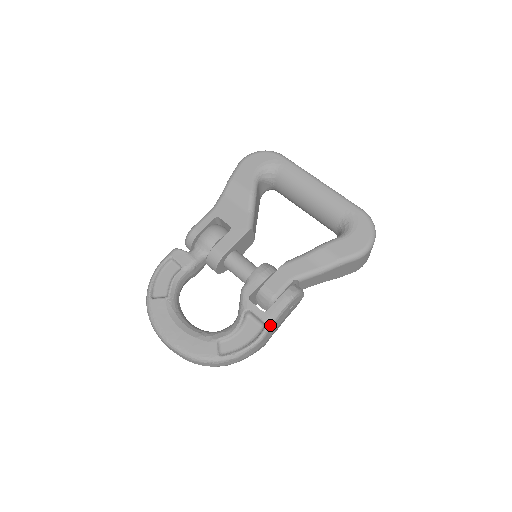
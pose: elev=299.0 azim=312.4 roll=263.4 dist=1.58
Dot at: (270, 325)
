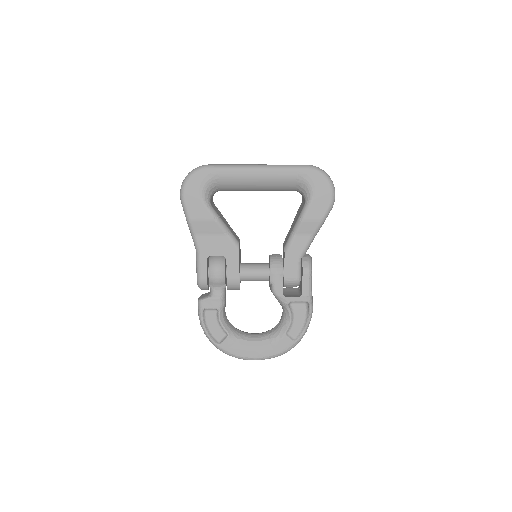
Dot at: (311, 300)
